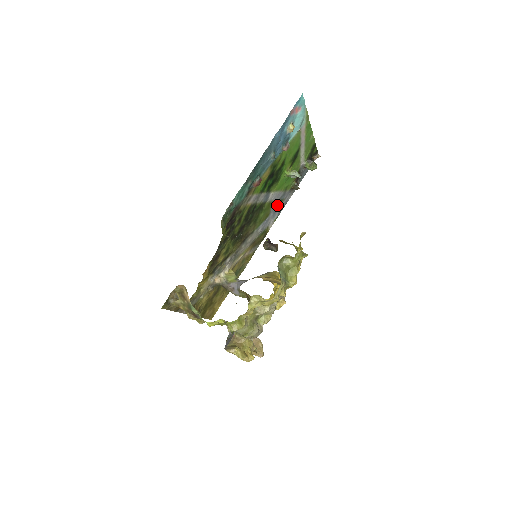
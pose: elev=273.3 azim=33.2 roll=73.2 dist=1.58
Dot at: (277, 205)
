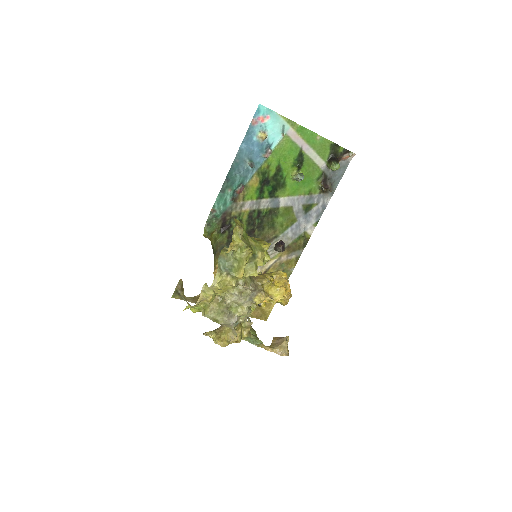
Dot at: (306, 210)
